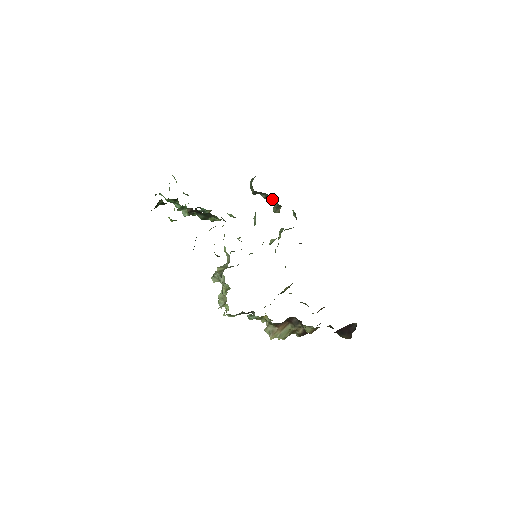
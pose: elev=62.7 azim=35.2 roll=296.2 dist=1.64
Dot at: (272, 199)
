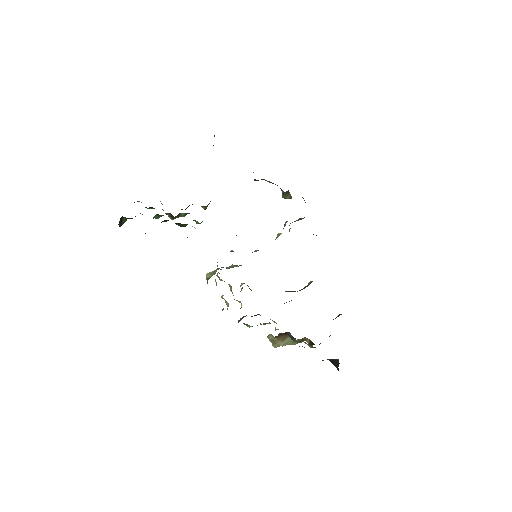
Dot at: occluded
